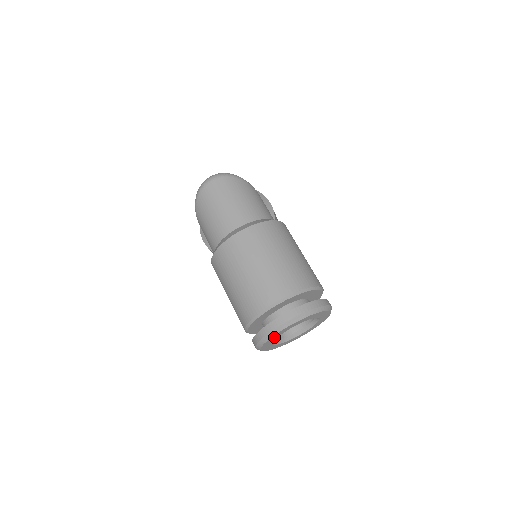
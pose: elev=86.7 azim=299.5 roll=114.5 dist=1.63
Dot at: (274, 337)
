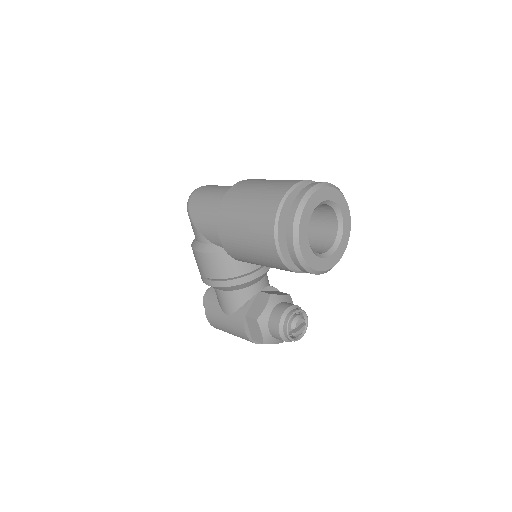
Dot at: (308, 211)
